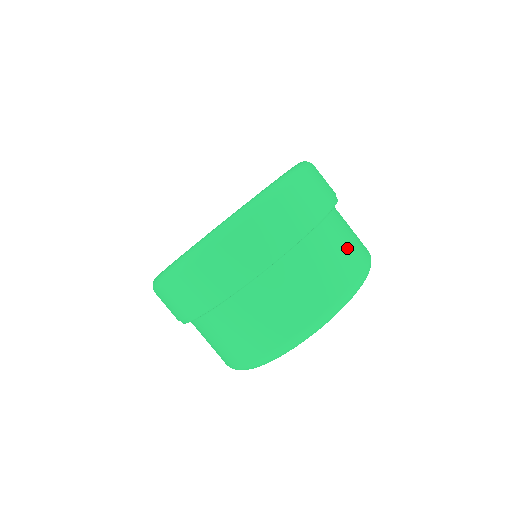
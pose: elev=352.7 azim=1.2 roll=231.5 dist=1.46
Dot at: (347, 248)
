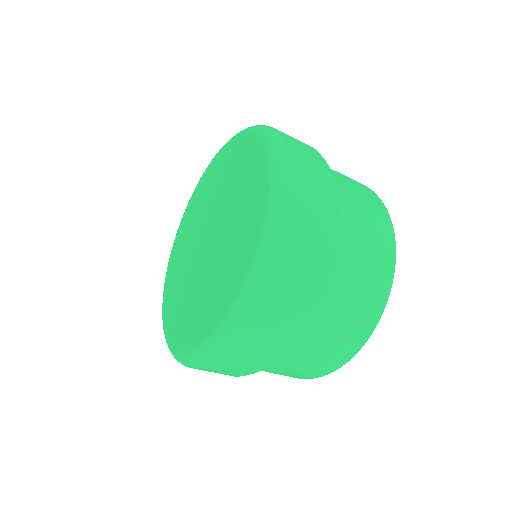
Dot at: (367, 257)
